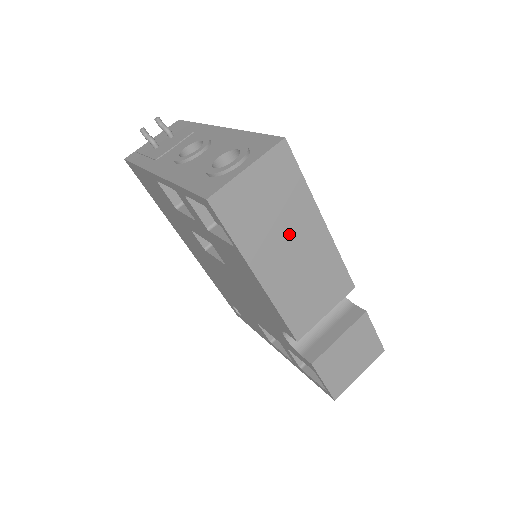
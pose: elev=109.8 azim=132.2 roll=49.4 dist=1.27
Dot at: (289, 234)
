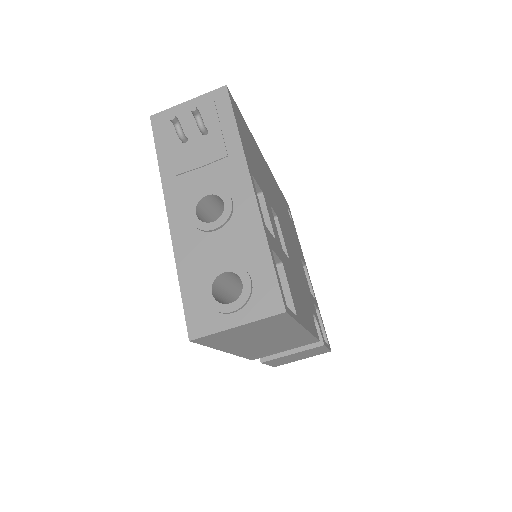
Dot at: (266, 337)
